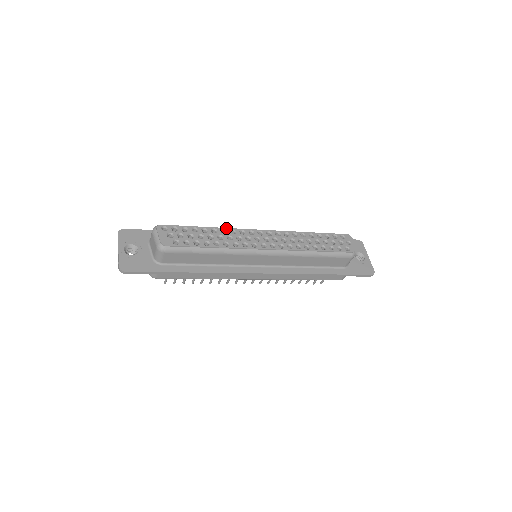
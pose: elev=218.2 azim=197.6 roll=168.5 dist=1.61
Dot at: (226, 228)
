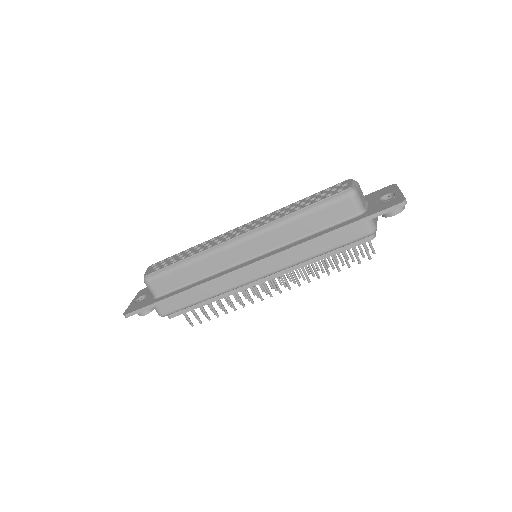
Dot at: (208, 240)
